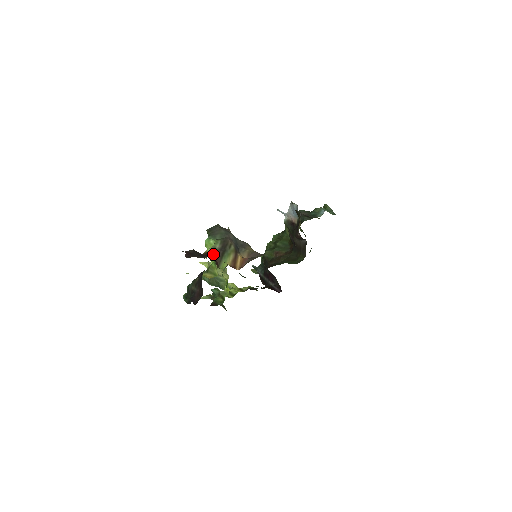
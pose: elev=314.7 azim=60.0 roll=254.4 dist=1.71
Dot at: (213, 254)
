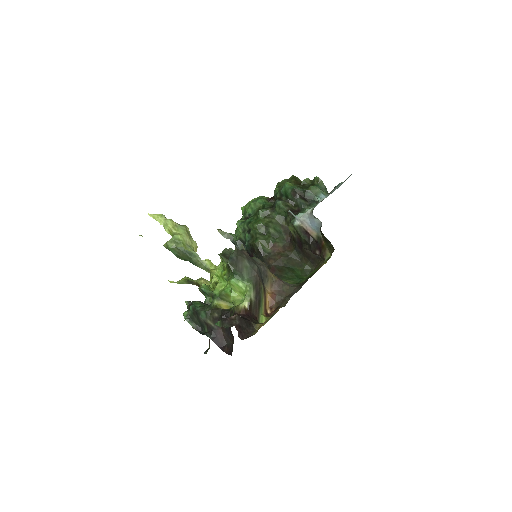
Dot at: (251, 309)
